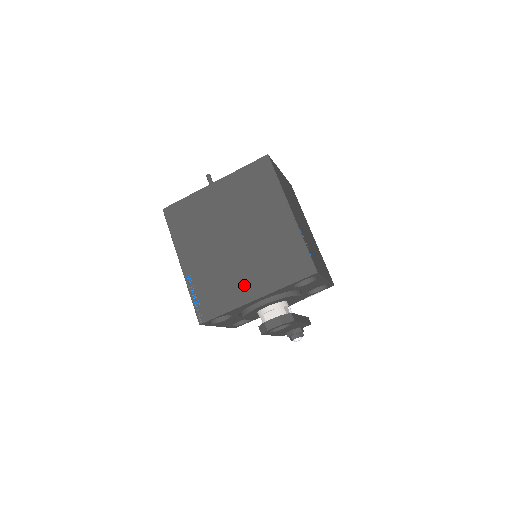
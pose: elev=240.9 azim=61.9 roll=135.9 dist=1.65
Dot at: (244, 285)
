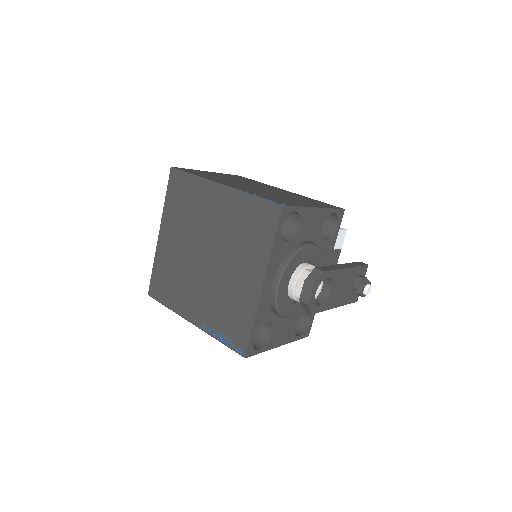
Dot at: (244, 285)
